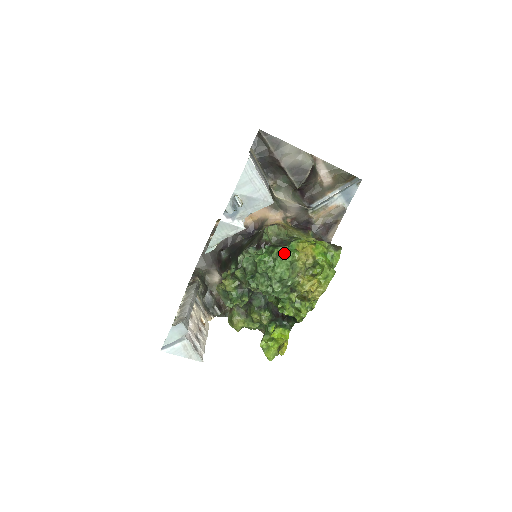
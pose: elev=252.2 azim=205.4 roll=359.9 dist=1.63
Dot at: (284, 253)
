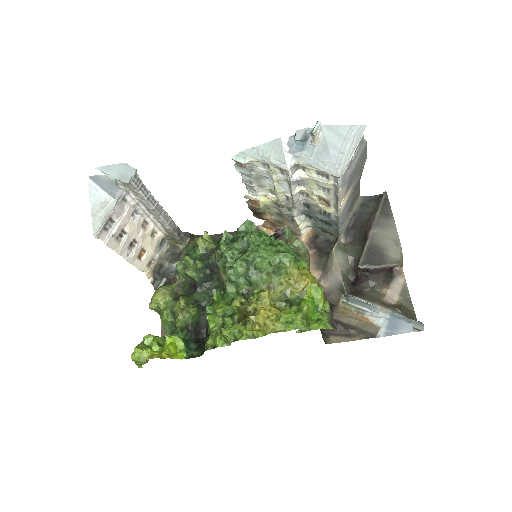
Dot at: (286, 251)
